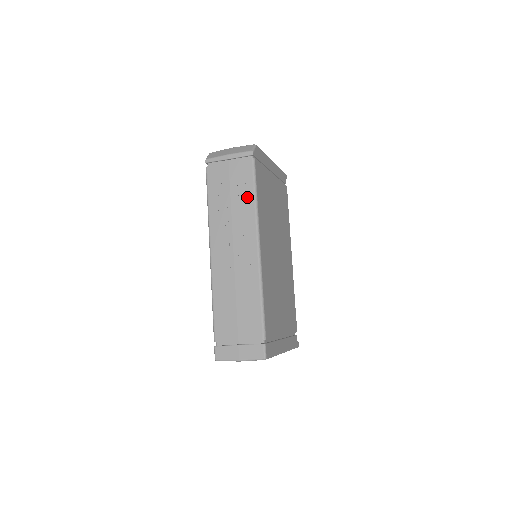
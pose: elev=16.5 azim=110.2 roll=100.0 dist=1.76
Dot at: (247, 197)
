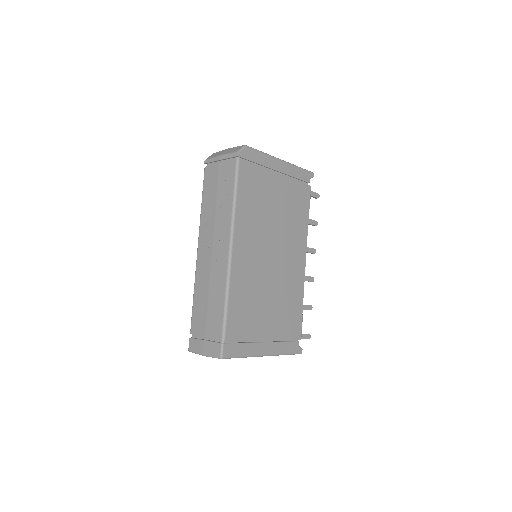
Dot at: (228, 198)
